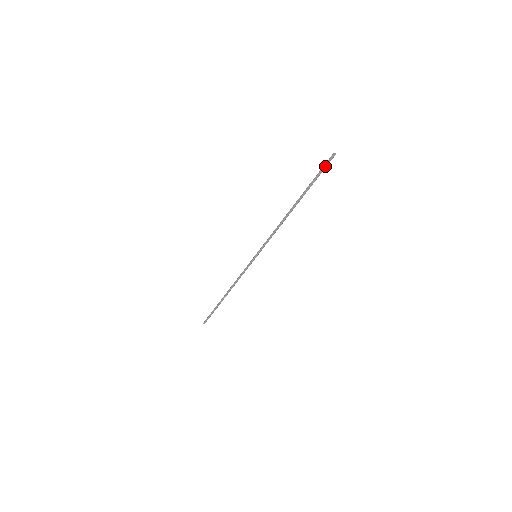
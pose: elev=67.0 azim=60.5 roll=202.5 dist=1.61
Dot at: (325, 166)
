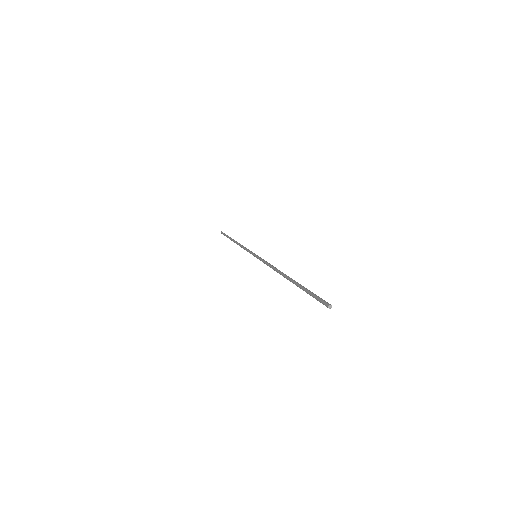
Dot at: (318, 300)
